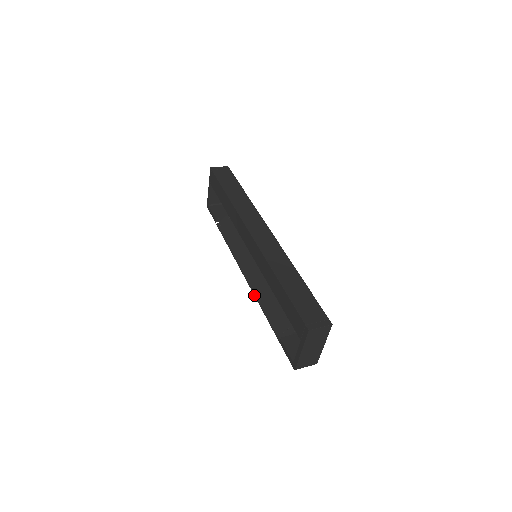
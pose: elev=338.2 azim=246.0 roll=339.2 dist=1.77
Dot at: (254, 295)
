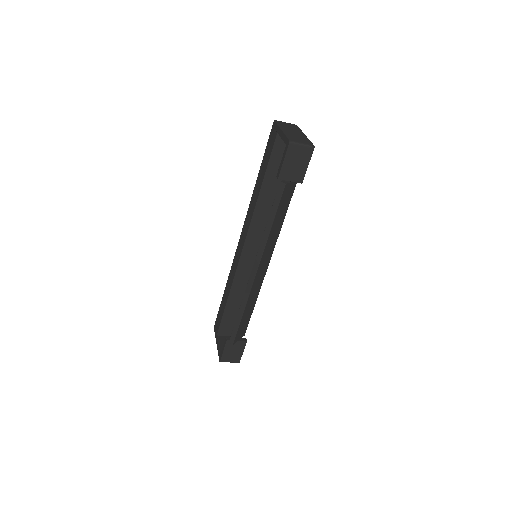
Dot at: (260, 244)
